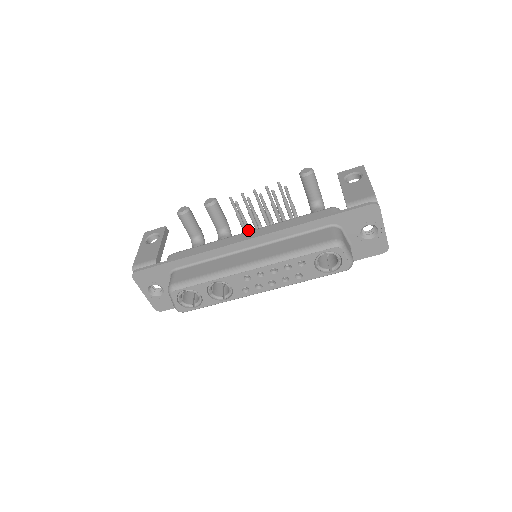
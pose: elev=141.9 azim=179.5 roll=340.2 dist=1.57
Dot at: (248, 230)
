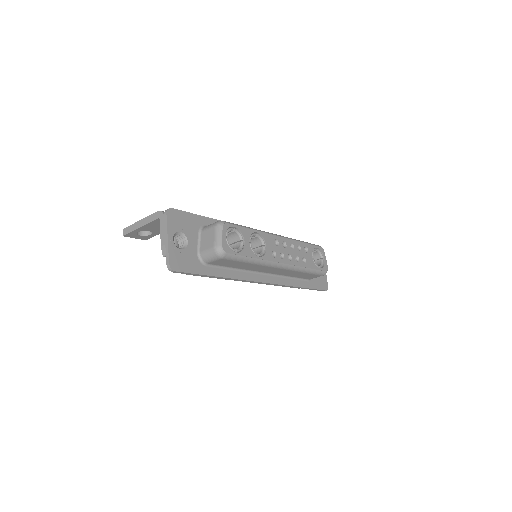
Dot at: occluded
